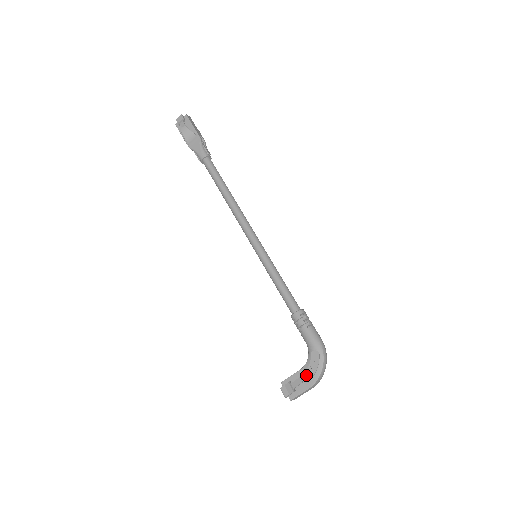
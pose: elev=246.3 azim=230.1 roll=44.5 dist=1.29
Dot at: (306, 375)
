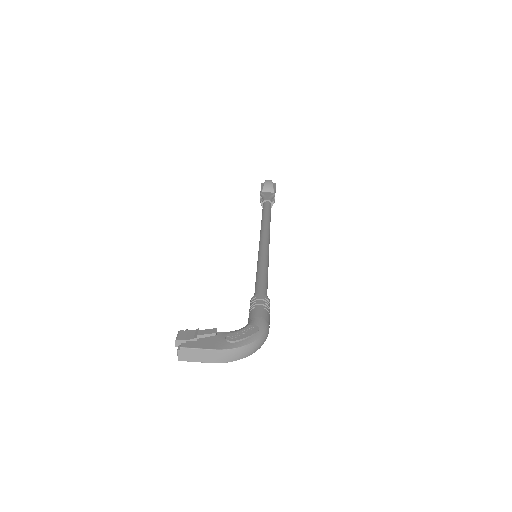
Dot at: (223, 338)
